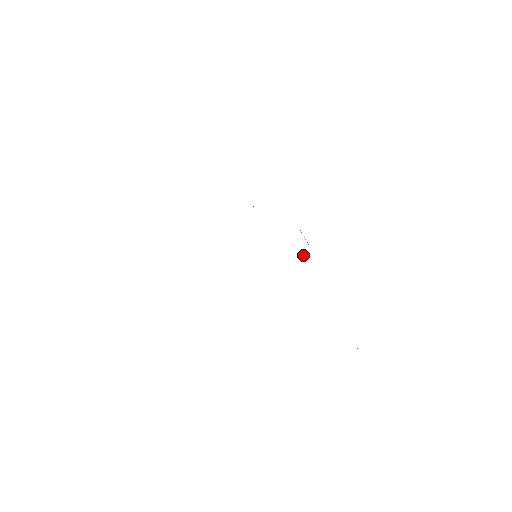
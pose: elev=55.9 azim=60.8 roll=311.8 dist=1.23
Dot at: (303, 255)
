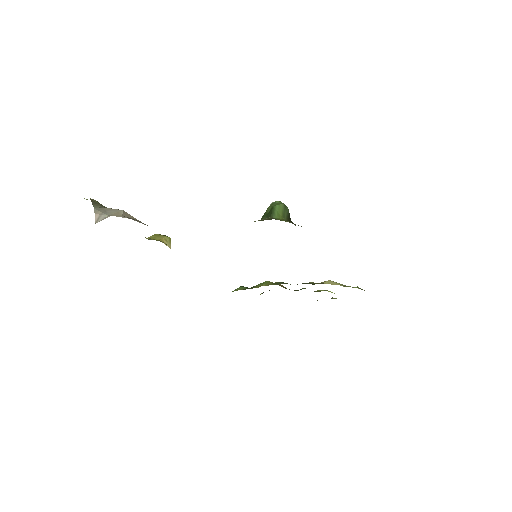
Dot at: occluded
